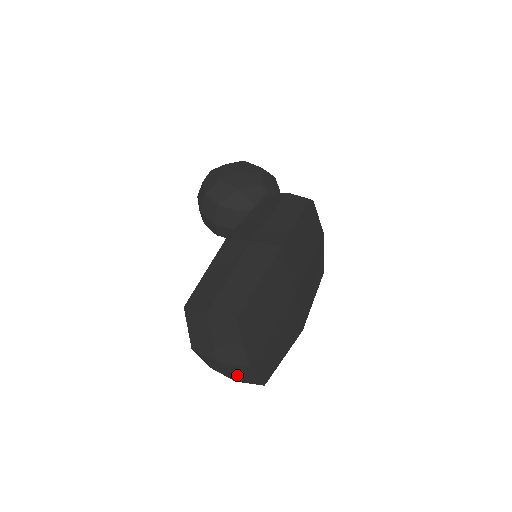
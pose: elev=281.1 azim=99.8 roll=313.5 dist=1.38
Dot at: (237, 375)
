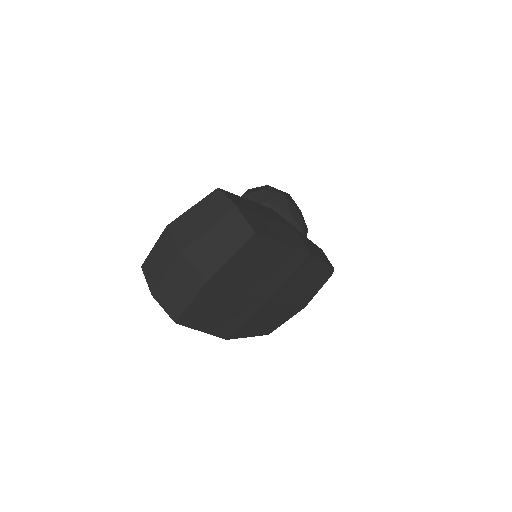
Dot at: (170, 286)
